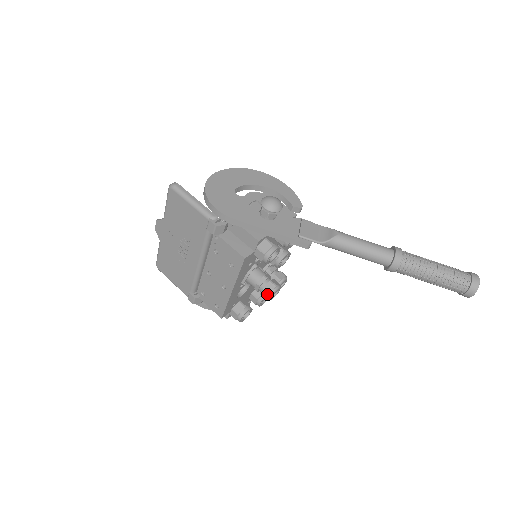
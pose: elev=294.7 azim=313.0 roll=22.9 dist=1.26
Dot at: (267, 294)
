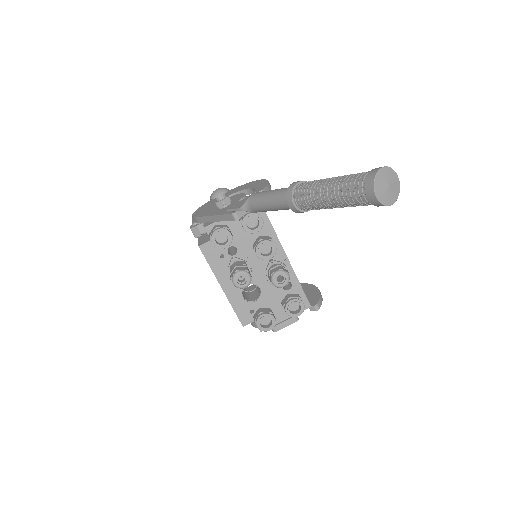
Dot at: (231, 280)
